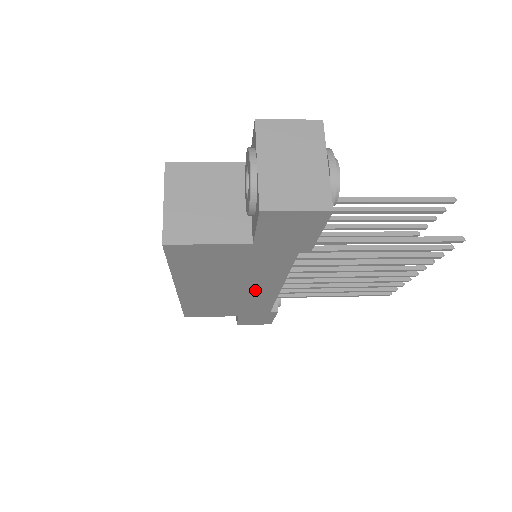
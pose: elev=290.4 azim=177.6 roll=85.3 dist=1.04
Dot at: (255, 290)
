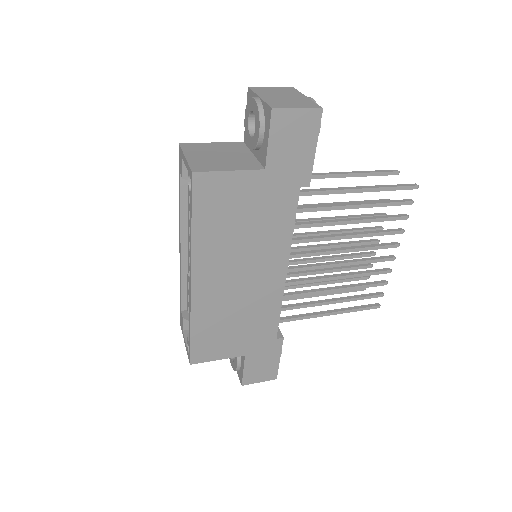
Dot at: (263, 278)
